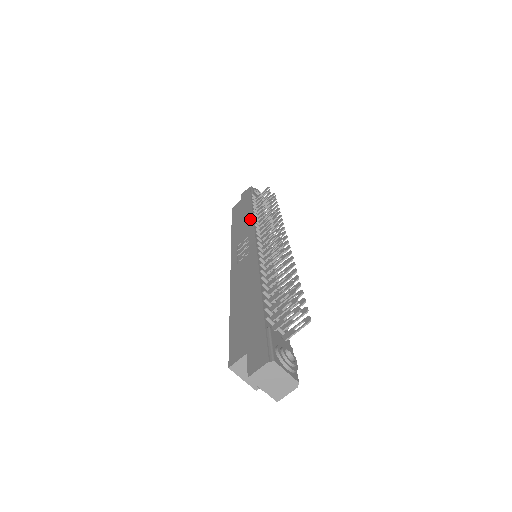
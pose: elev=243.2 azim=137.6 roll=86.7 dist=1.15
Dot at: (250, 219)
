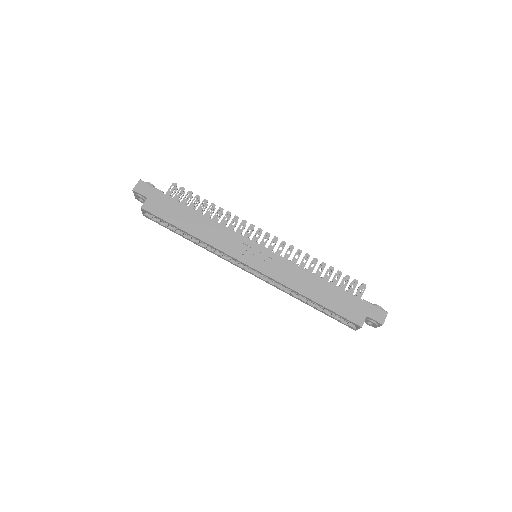
Dot at: (217, 225)
